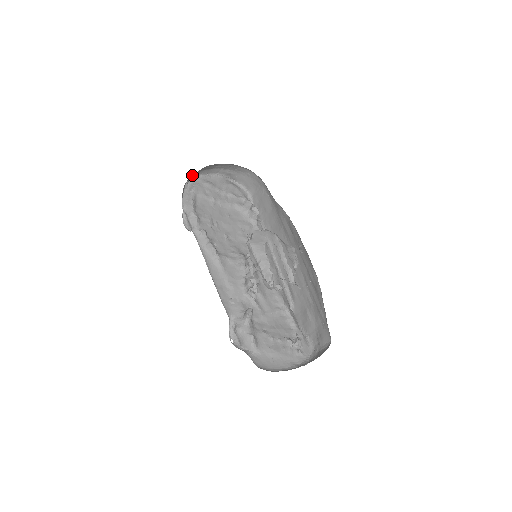
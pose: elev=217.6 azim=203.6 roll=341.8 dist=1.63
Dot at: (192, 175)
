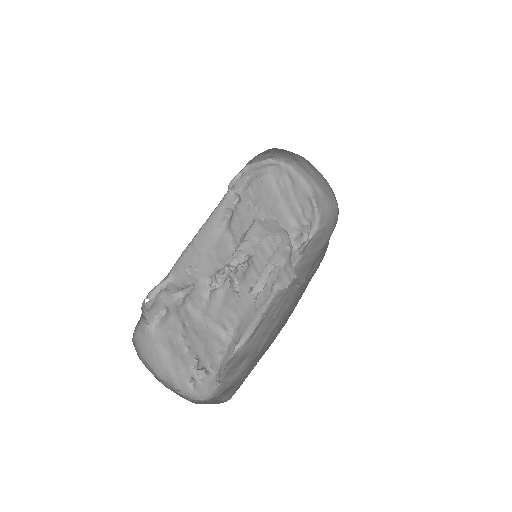
Dot at: (282, 155)
